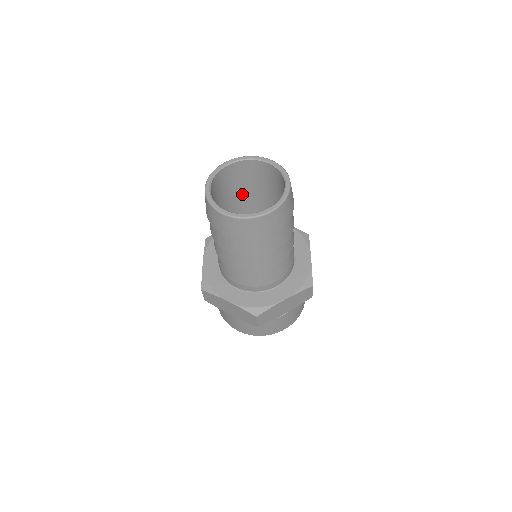
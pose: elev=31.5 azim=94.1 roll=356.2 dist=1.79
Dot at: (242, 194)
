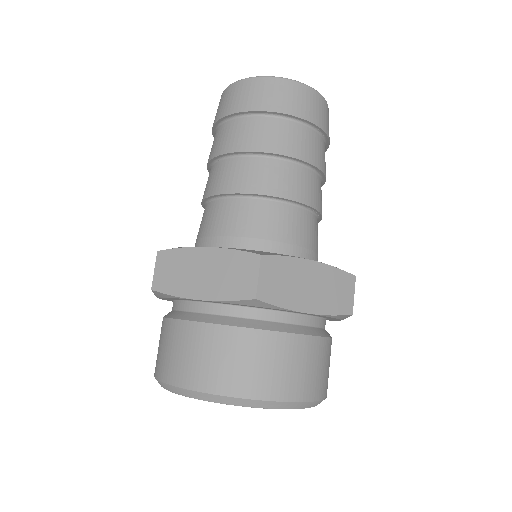
Dot at: occluded
